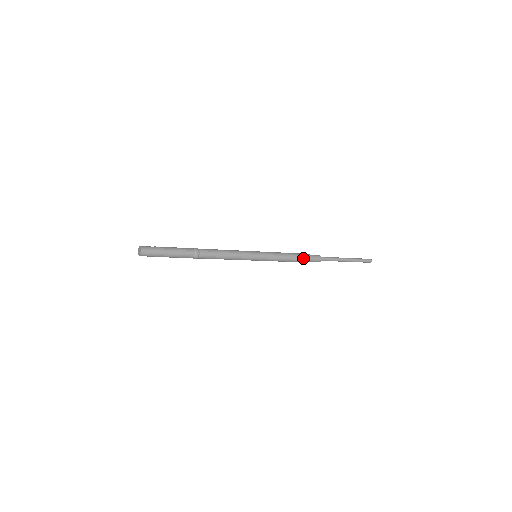
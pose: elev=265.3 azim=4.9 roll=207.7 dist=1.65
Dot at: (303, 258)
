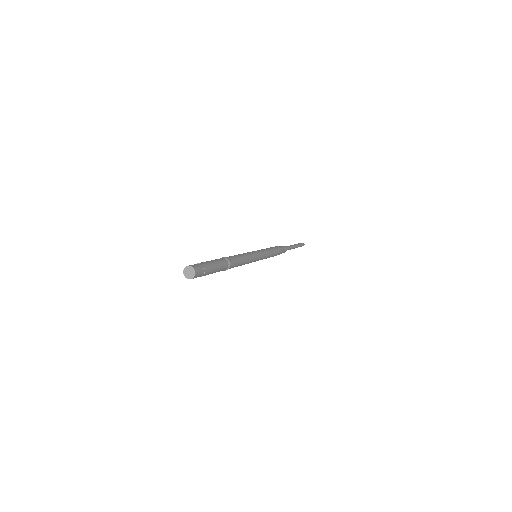
Dot at: (280, 252)
